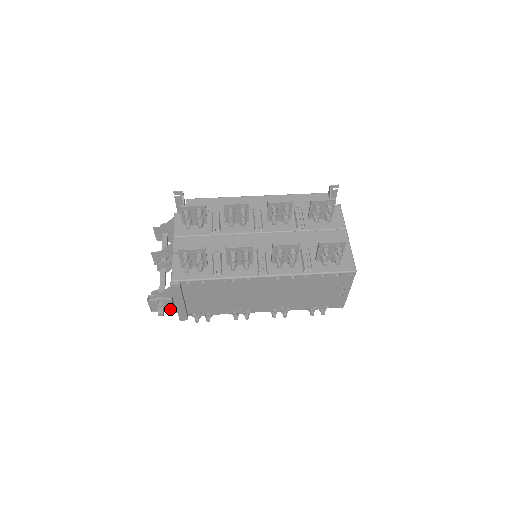
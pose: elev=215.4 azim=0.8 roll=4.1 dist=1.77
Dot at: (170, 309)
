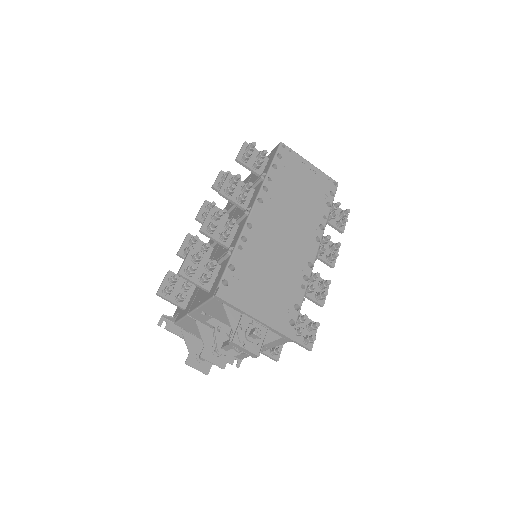
Dot at: (263, 332)
